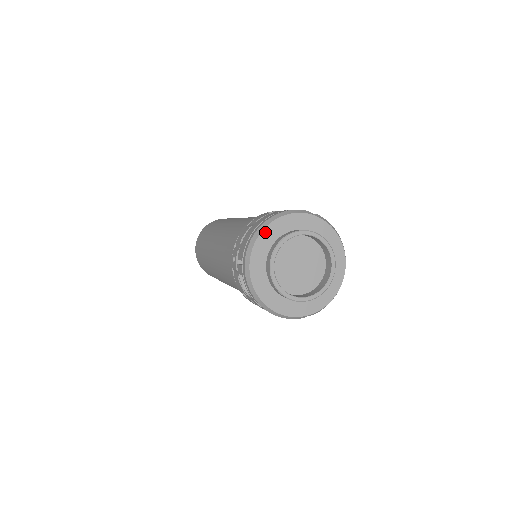
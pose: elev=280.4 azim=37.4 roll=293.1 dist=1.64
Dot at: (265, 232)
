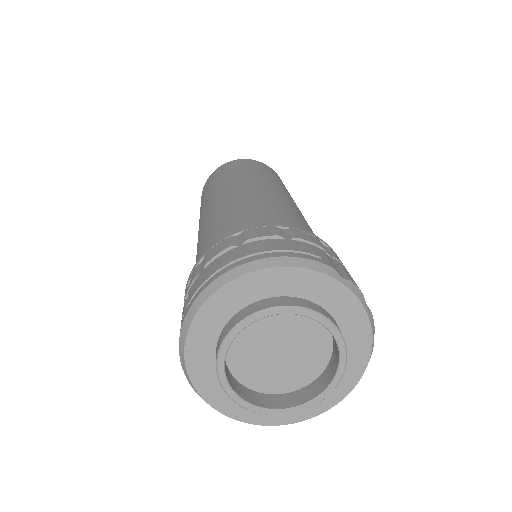
Dot at: (237, 283)
